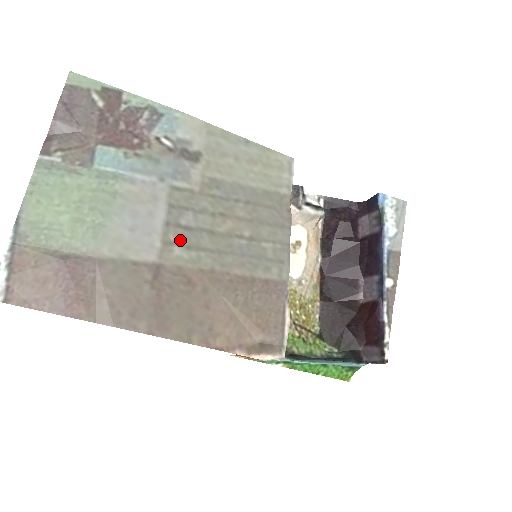
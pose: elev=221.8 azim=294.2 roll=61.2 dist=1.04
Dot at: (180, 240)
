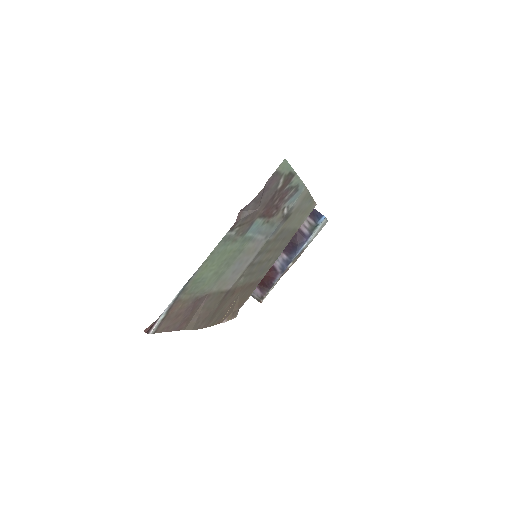
Dot at: (247, 273)
